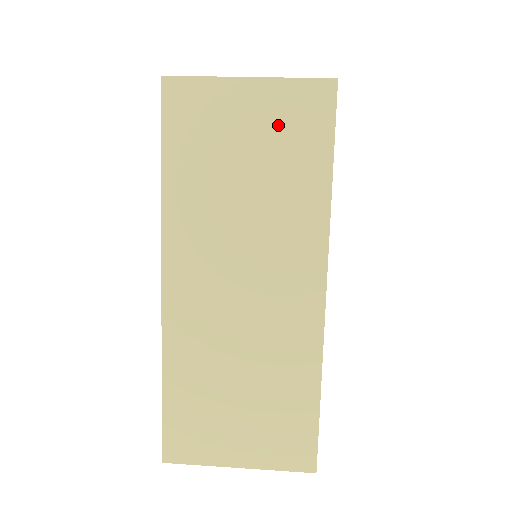
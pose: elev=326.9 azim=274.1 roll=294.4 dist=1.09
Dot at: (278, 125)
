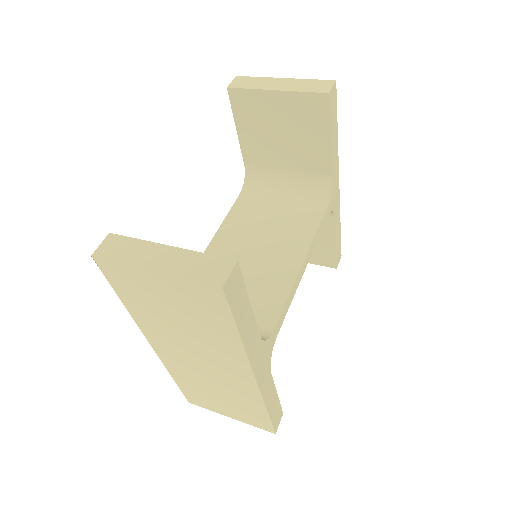
Dot at: (188, 301)
